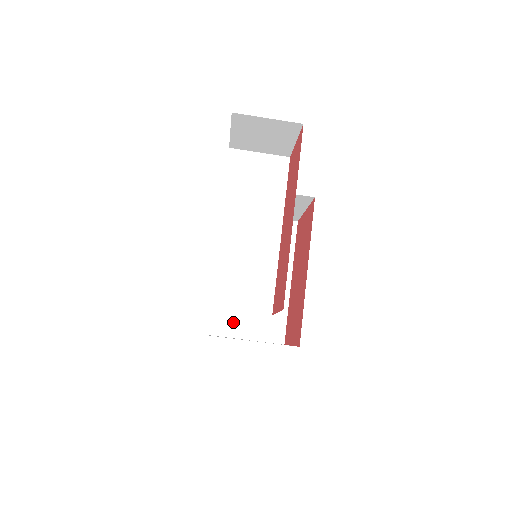
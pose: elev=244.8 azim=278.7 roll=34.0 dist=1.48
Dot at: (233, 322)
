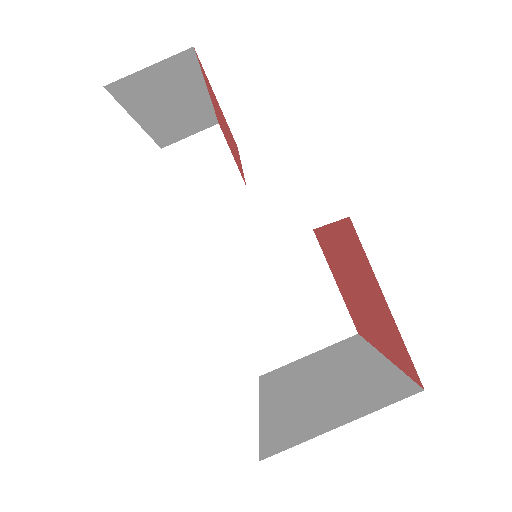
Dot at: (307, 425)
